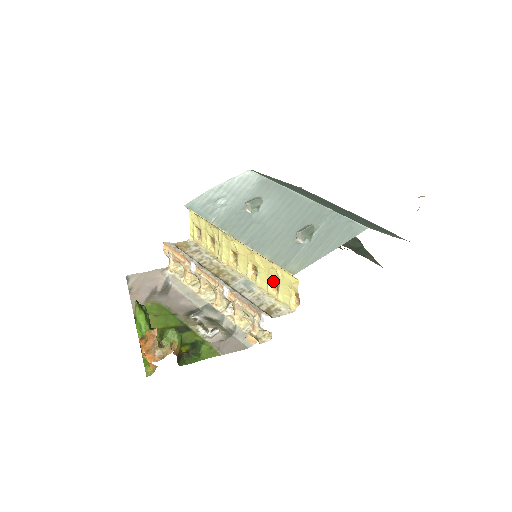
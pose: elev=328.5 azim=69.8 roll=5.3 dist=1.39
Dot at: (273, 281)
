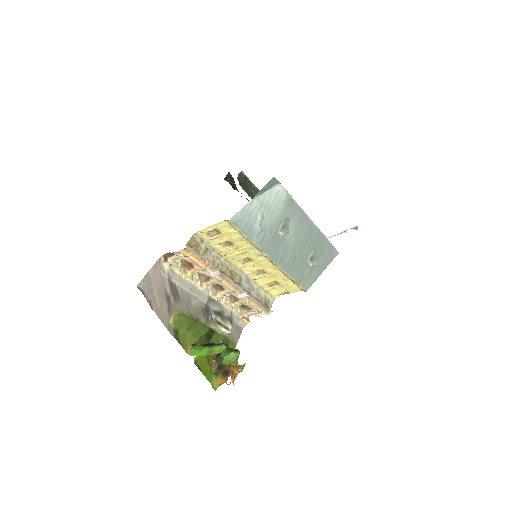
Dot at: (271, 281)
